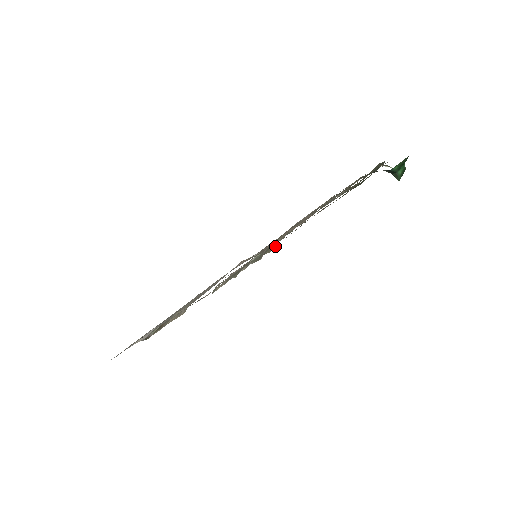
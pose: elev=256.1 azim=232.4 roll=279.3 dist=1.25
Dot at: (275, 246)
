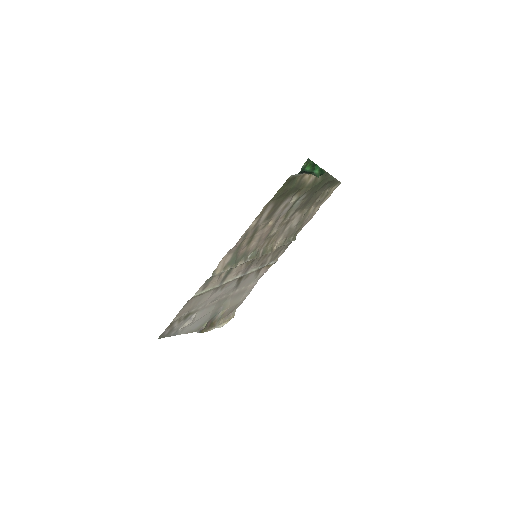
Dot at: (274, 249)
